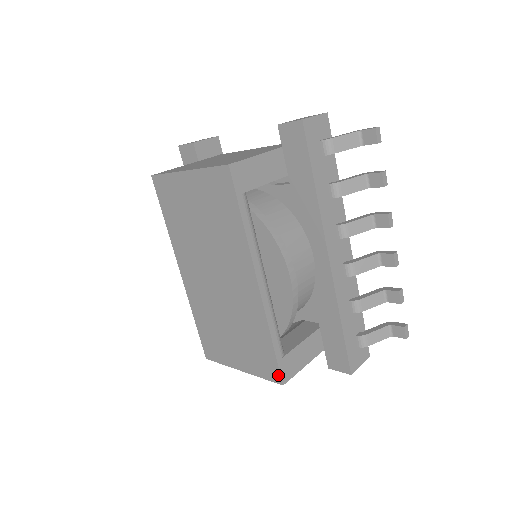
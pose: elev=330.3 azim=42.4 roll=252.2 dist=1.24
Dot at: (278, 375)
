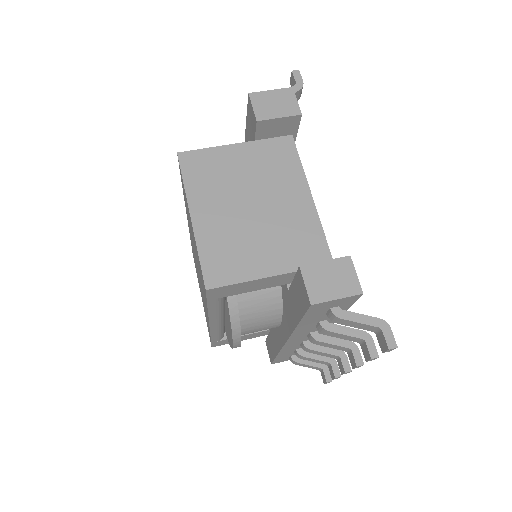
Dot at: occluded
